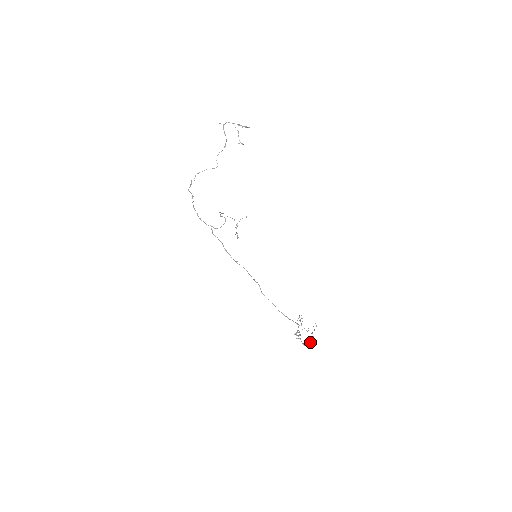
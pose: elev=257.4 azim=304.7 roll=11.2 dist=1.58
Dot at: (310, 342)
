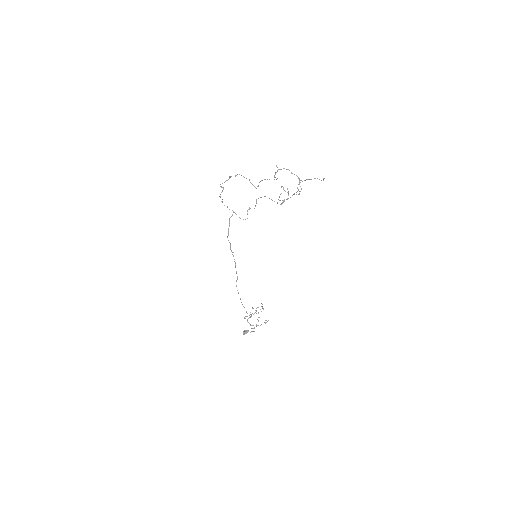
Dot at: (245, 332)
